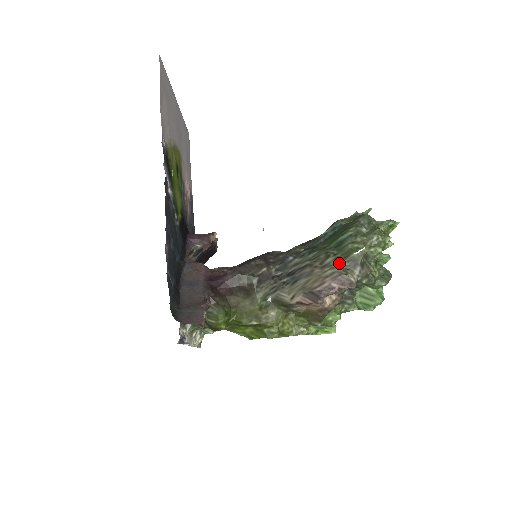
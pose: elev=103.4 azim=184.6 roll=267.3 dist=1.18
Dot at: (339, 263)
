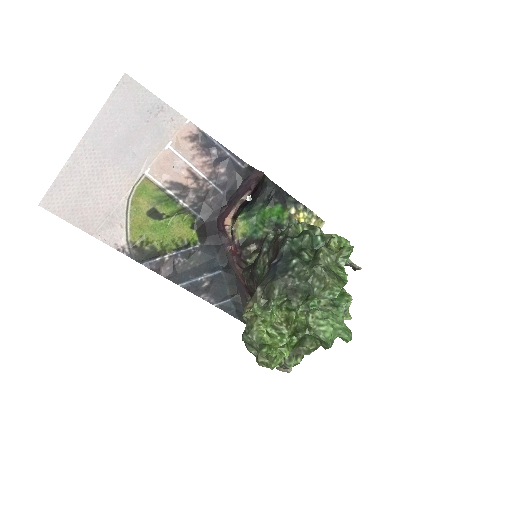
Dot at: occluded
